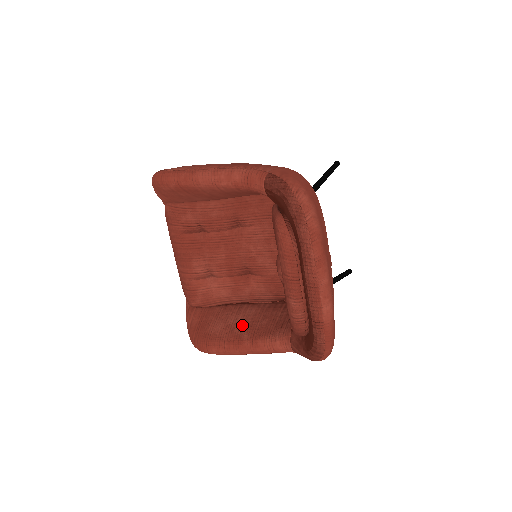
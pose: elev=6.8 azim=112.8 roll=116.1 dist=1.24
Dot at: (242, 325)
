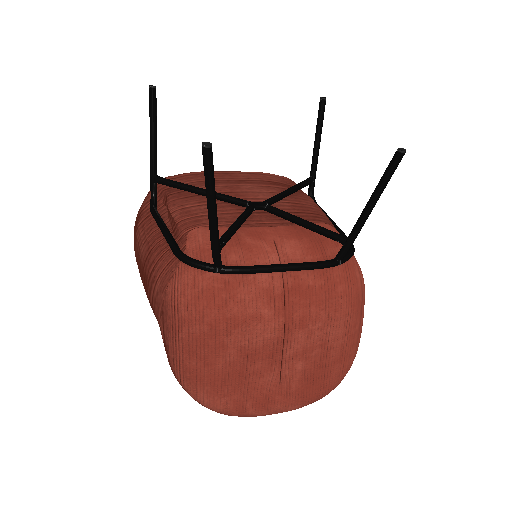
Dot at: occluded
